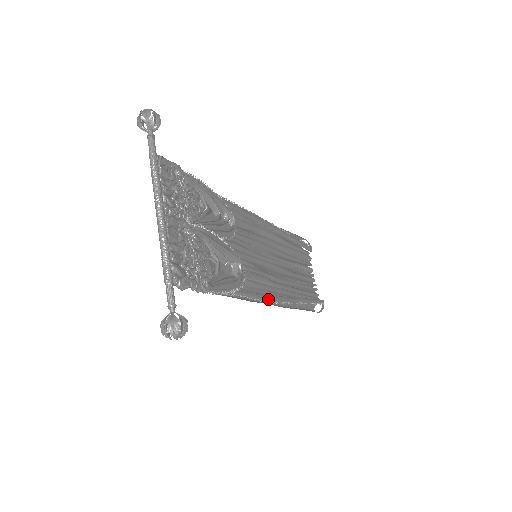
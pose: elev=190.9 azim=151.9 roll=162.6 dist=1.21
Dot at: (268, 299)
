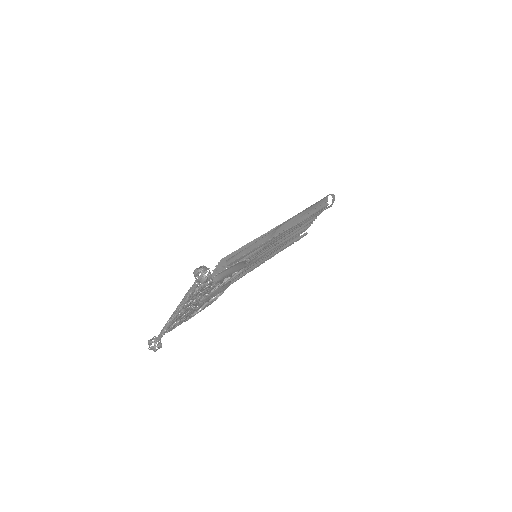
Dot at: occluded
